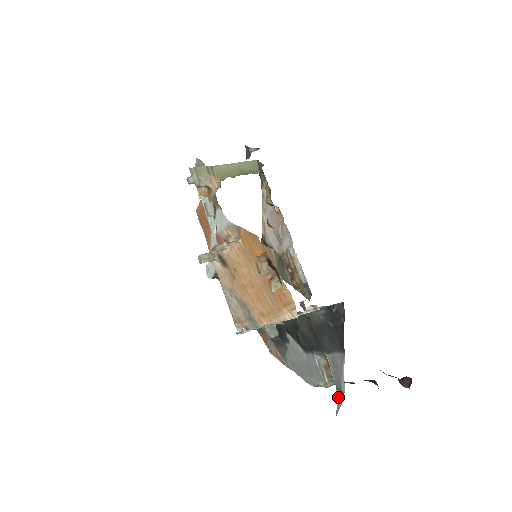
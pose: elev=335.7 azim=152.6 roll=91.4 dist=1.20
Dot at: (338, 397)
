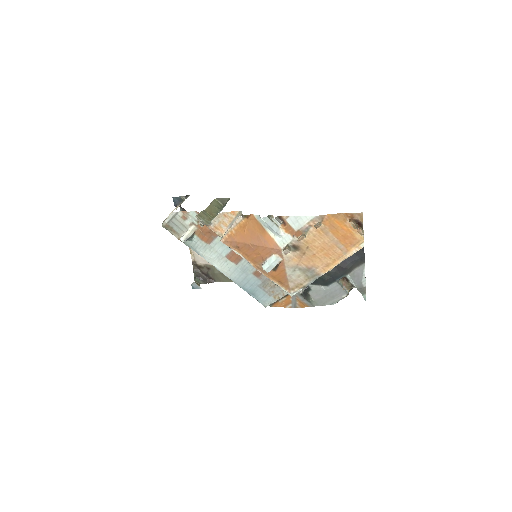
Dot at: (361, 293)
